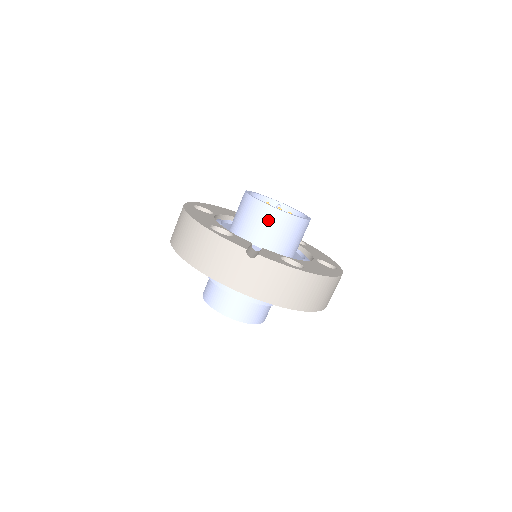
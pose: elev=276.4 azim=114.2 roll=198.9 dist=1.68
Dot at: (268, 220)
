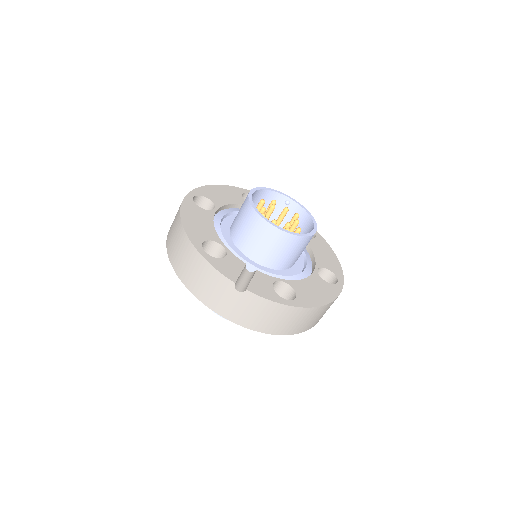
Dot at: (267, 237)
